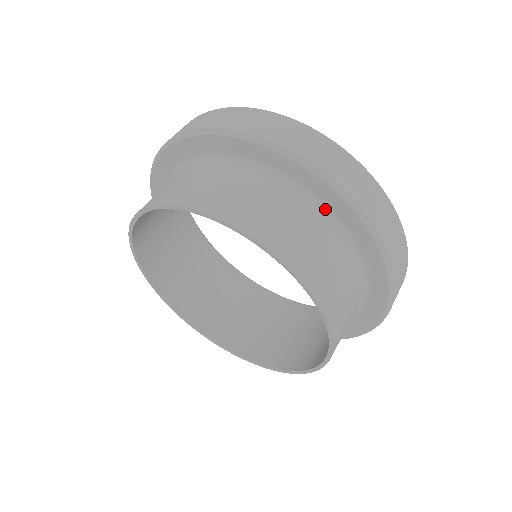
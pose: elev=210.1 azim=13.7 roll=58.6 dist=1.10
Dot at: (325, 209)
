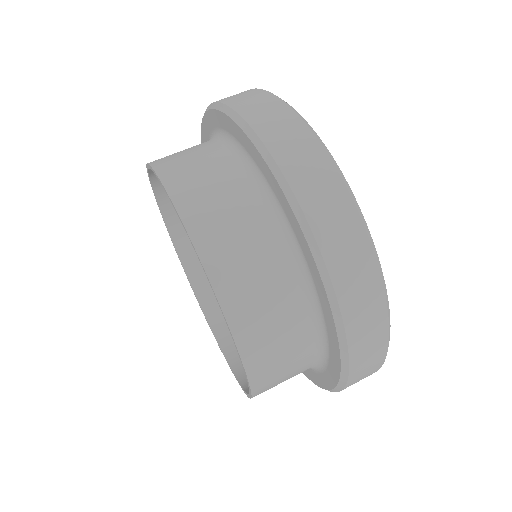
Dot at: (325, 351)
